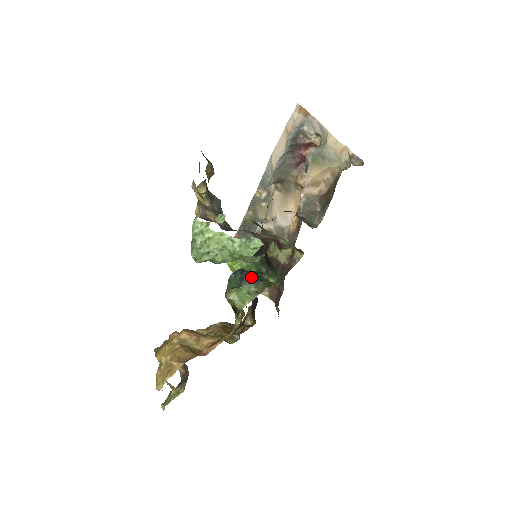
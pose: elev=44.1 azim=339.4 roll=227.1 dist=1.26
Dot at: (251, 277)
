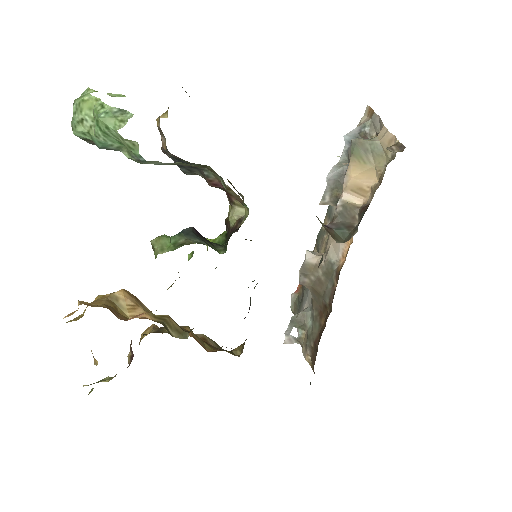
Dot at: (190, 231)
